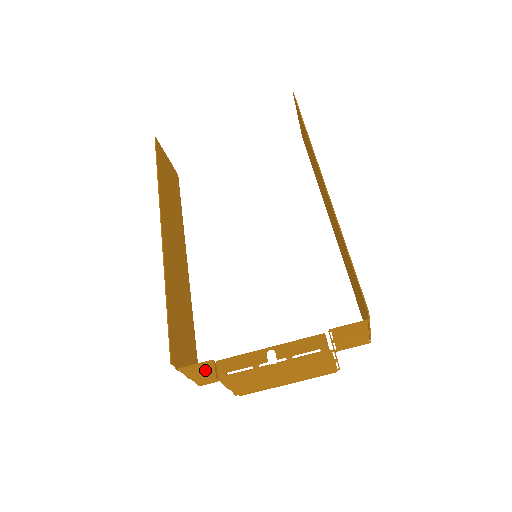
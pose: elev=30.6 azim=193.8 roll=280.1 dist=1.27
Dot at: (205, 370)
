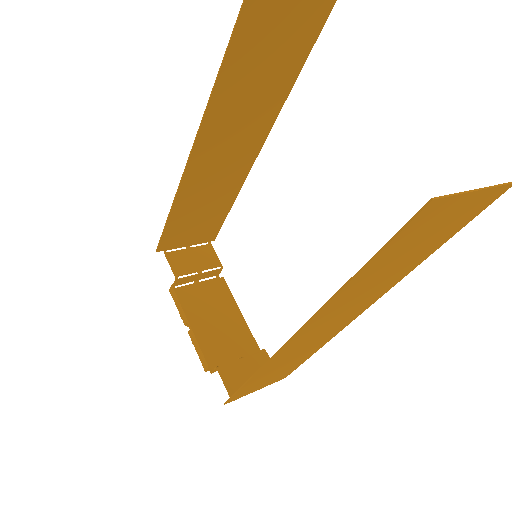
Dot at: (187, 264)
